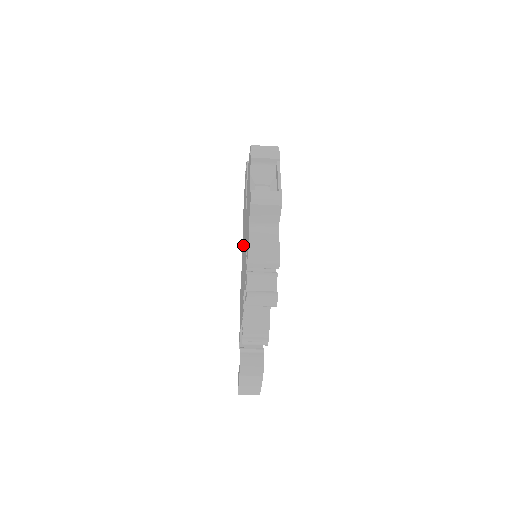
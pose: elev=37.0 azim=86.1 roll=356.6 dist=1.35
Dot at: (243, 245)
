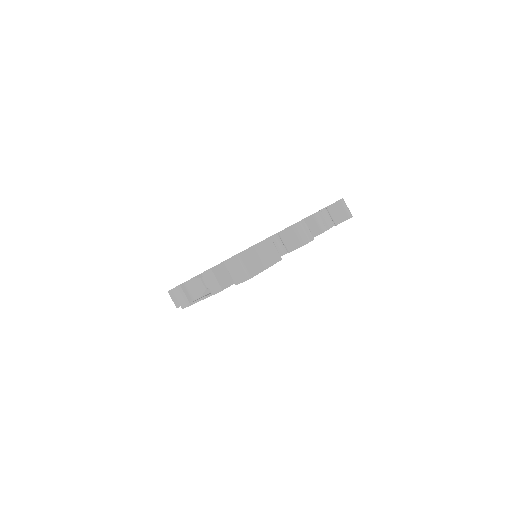
Dot at: occluded
